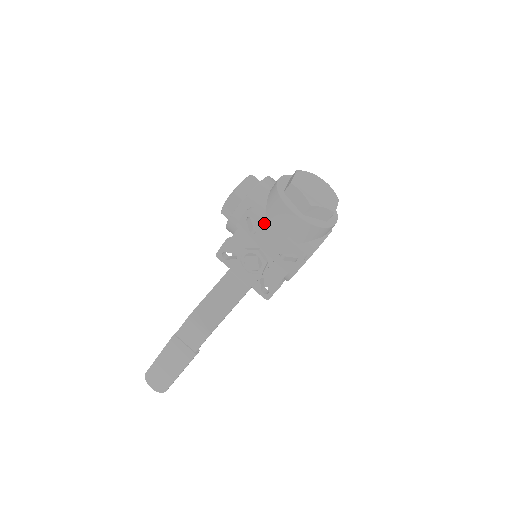
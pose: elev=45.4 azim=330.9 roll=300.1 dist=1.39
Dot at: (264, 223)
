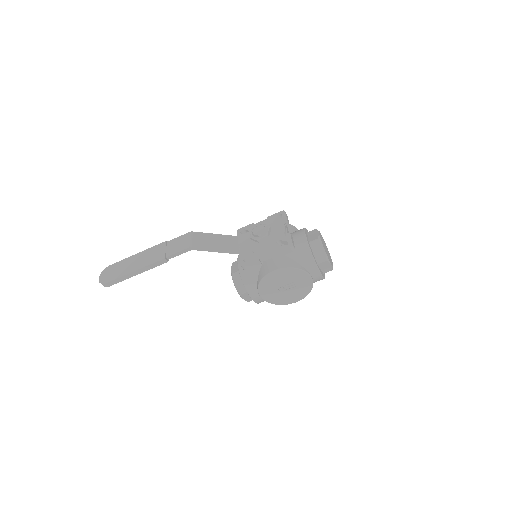
Dot at: (286, 220)
